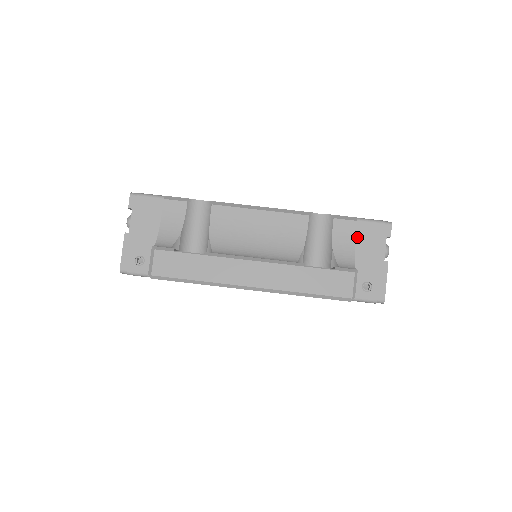
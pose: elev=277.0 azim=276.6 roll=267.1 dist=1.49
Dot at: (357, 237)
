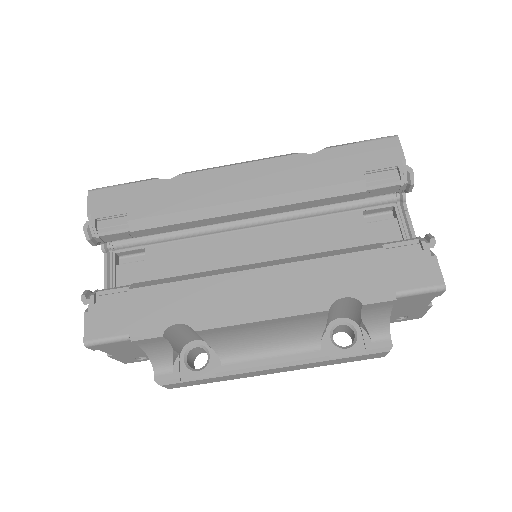
Dot at: (394, 305)
